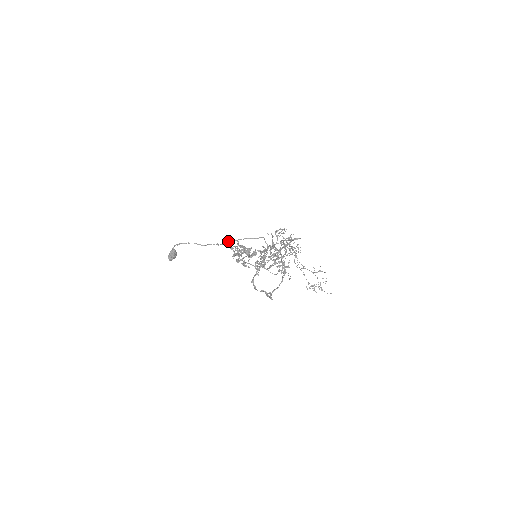
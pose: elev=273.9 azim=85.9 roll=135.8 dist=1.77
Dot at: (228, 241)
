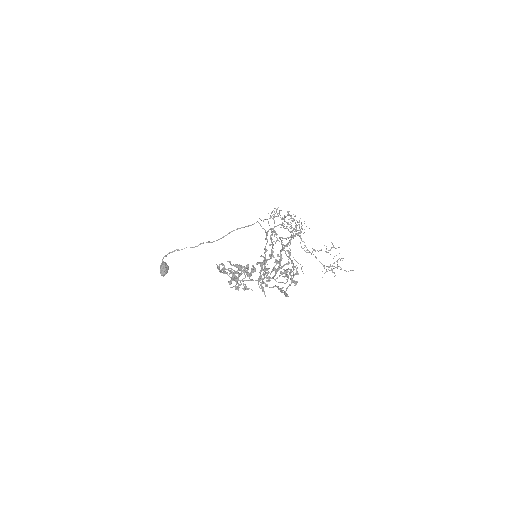
Dot at: occluded
